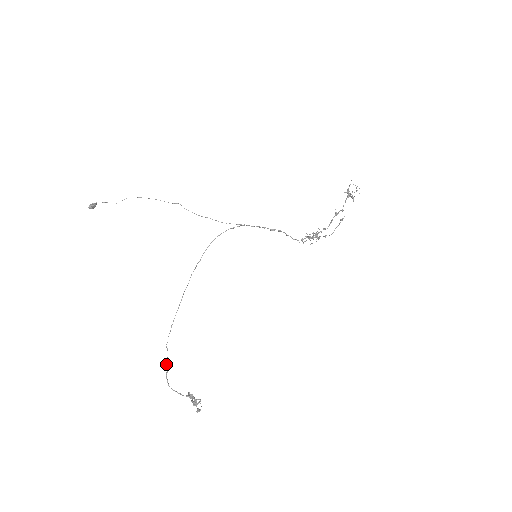
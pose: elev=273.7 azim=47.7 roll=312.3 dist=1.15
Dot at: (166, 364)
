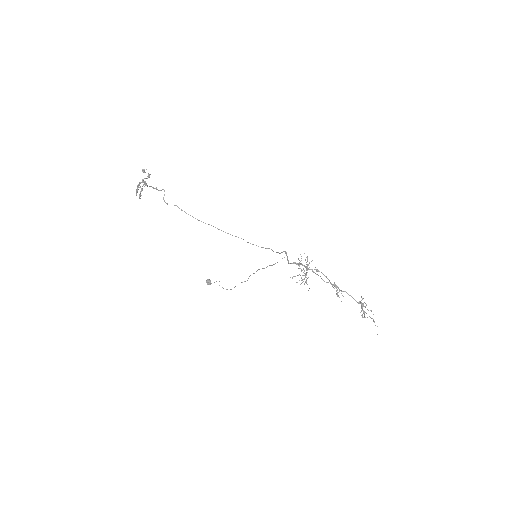
Dot at: occluded
